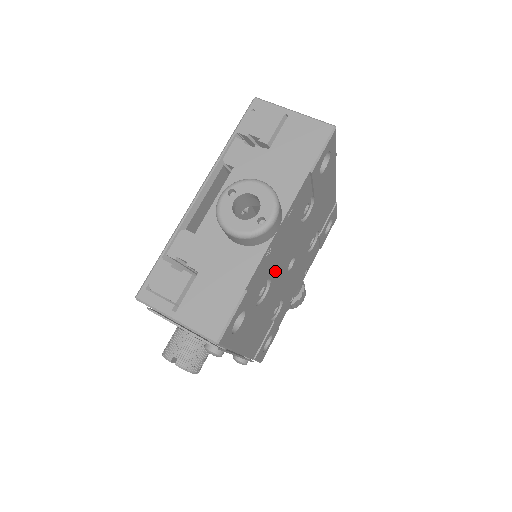
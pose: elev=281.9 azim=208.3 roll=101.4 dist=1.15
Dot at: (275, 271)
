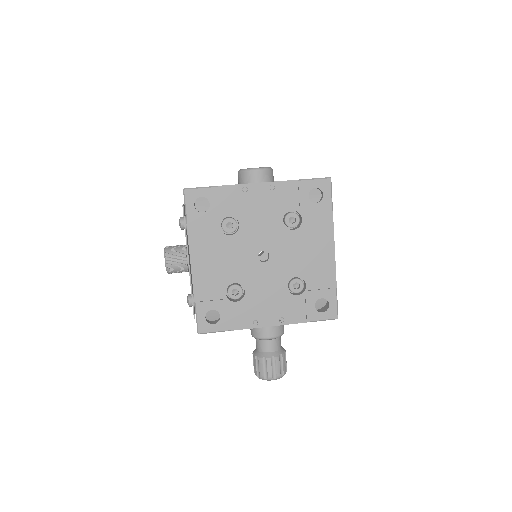
Dot at: (246, 226)
